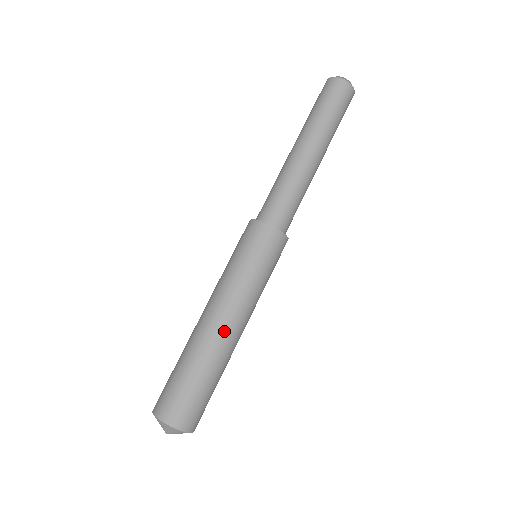
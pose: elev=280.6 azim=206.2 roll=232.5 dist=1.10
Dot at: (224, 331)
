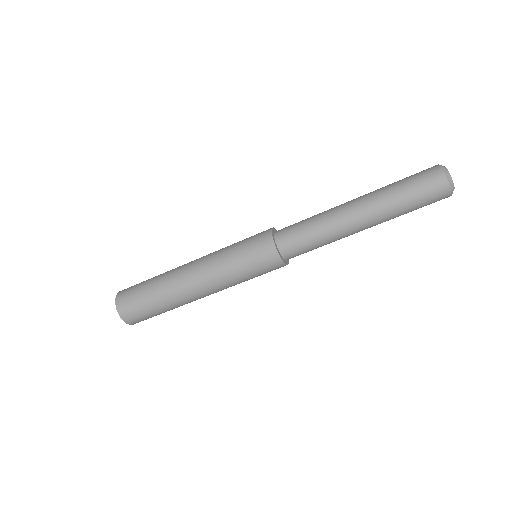
Dot at: (196, 297)
